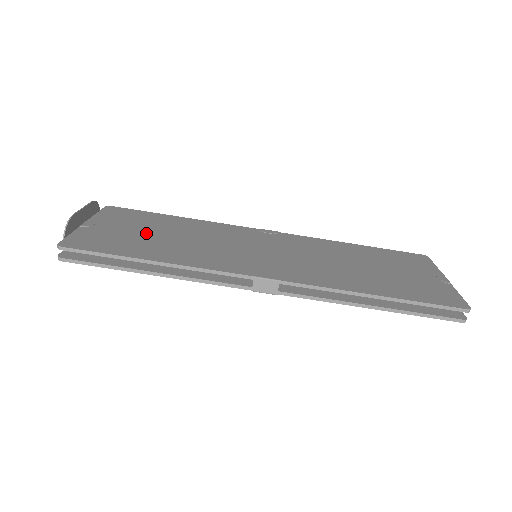
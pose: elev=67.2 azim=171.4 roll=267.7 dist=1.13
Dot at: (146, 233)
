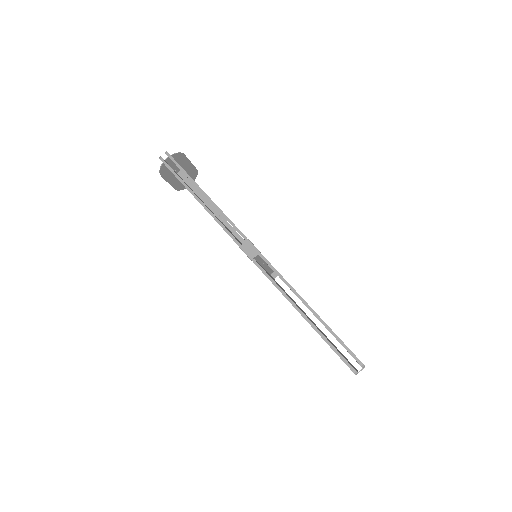
Dot at: occluded
